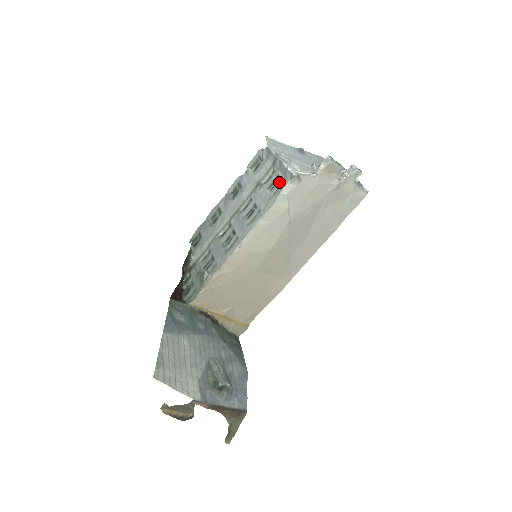
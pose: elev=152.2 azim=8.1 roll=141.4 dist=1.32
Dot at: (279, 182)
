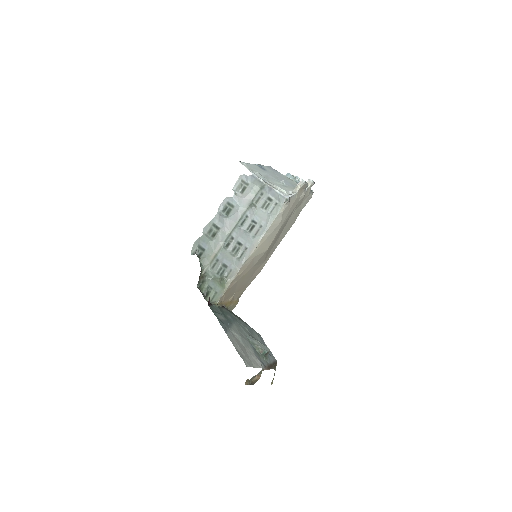
Dot at: (272, 203)
